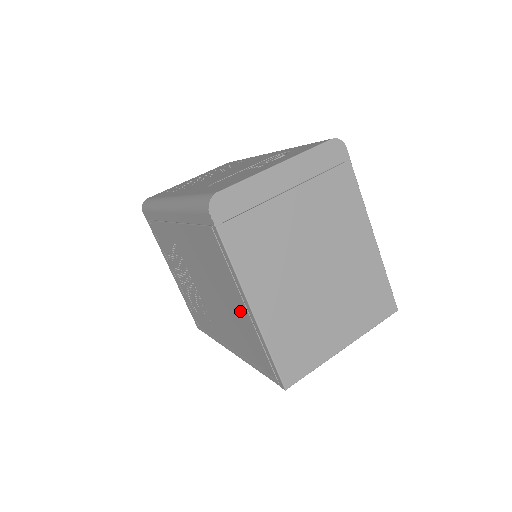
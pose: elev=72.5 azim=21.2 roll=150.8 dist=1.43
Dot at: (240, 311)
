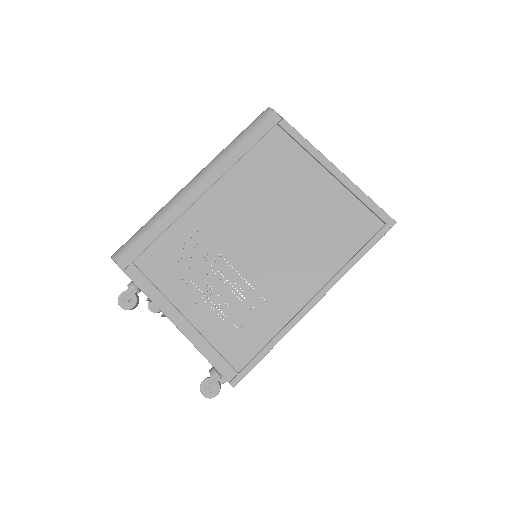
Dot at: (323, 190)
